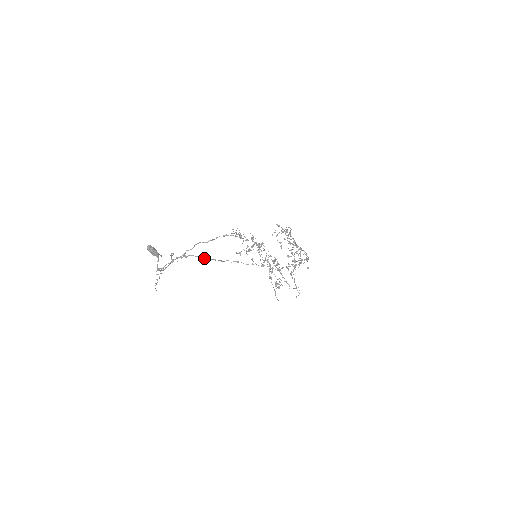
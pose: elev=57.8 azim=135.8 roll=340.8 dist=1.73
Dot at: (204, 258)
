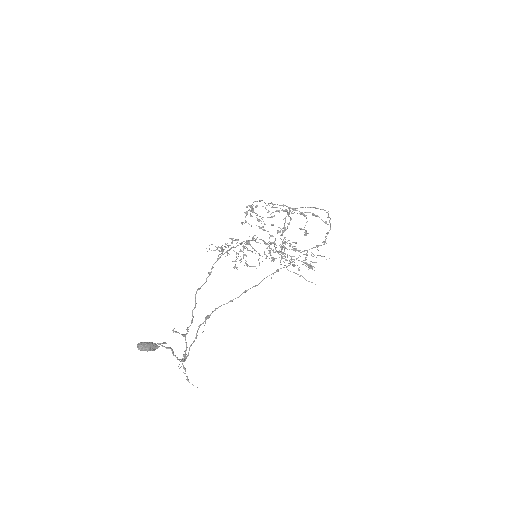
Dot at: (231, 300)
